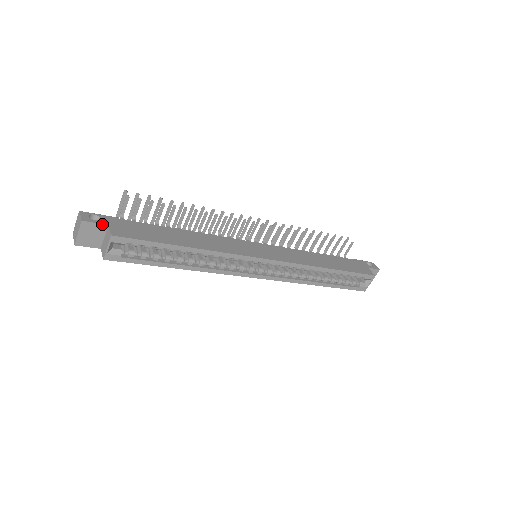
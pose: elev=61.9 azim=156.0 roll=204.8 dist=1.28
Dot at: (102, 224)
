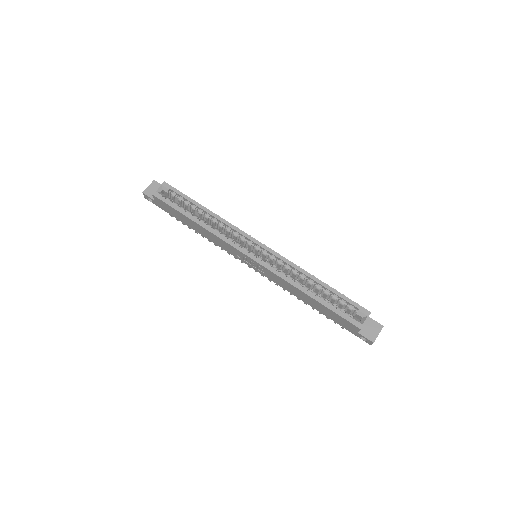
Dot at: occluded
